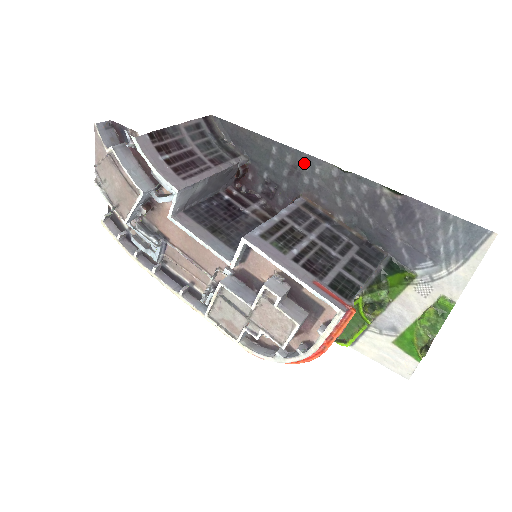
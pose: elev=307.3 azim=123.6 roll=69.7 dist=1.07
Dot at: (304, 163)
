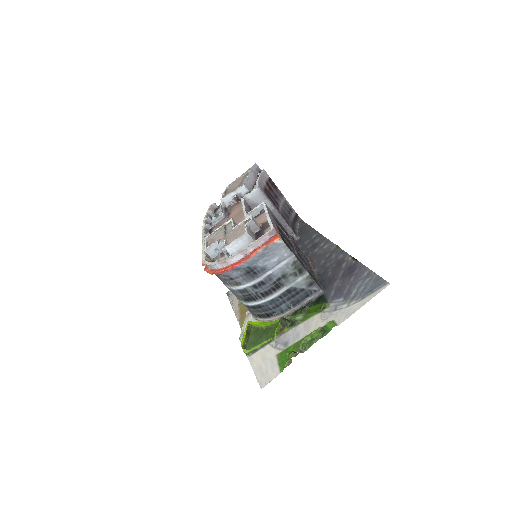
Dot at: (322, 243)
